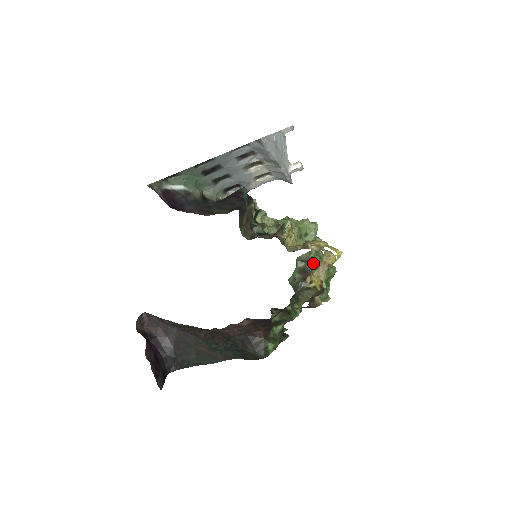
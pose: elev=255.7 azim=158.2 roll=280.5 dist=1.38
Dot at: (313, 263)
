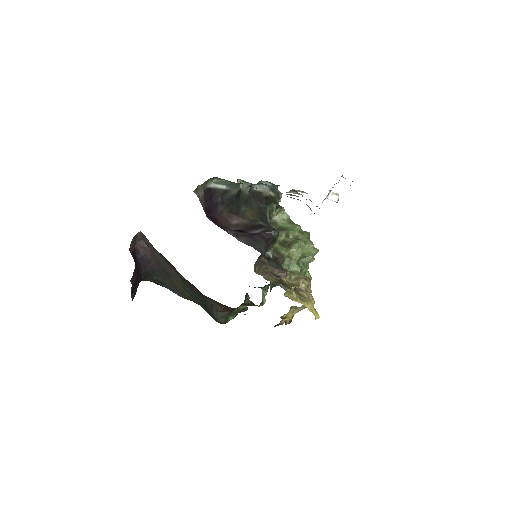
Dot at: occluded
